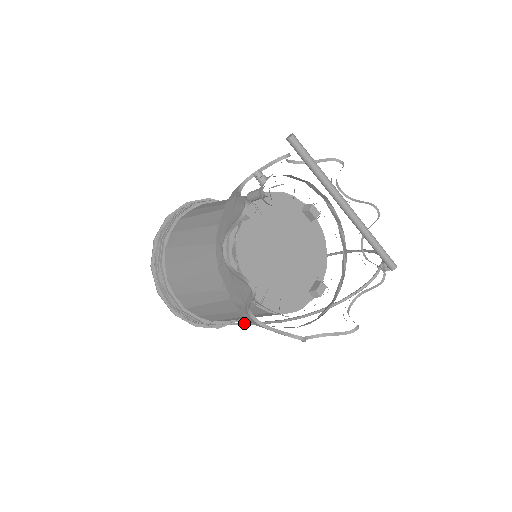
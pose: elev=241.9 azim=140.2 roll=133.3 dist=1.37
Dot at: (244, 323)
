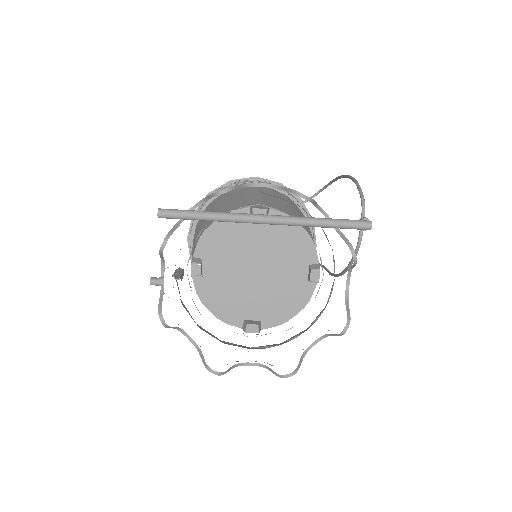
Dot at: occluded
